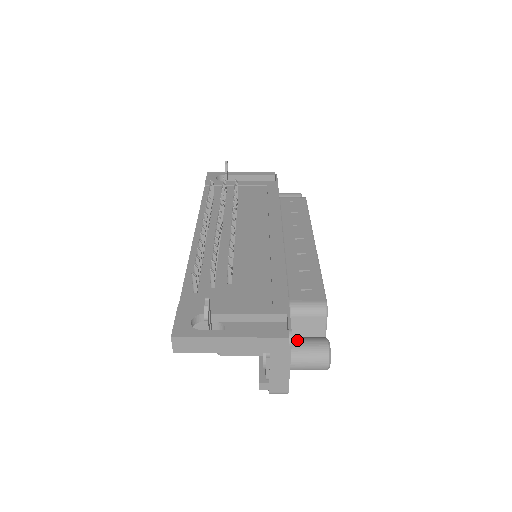
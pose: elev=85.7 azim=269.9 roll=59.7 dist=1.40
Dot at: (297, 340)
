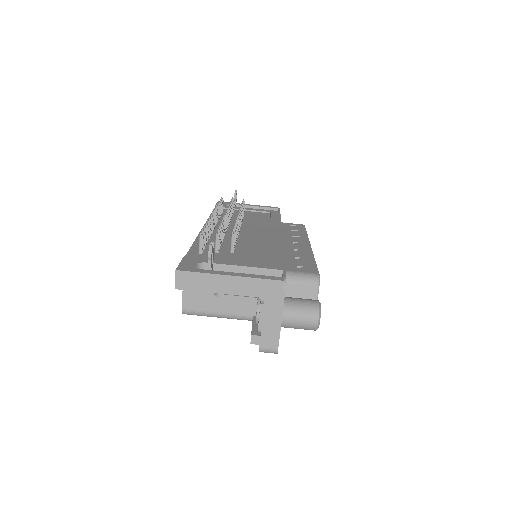
Dot at: (290, 297)
